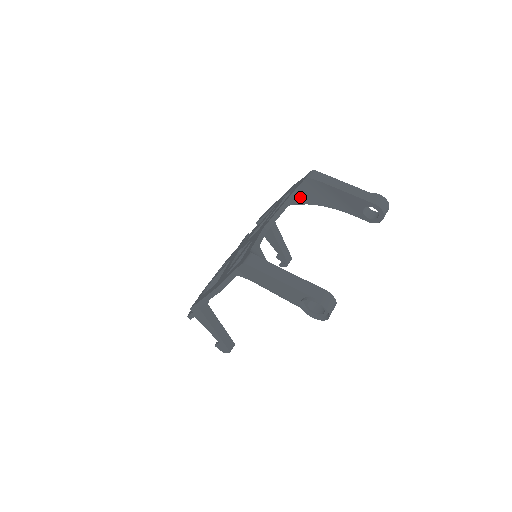
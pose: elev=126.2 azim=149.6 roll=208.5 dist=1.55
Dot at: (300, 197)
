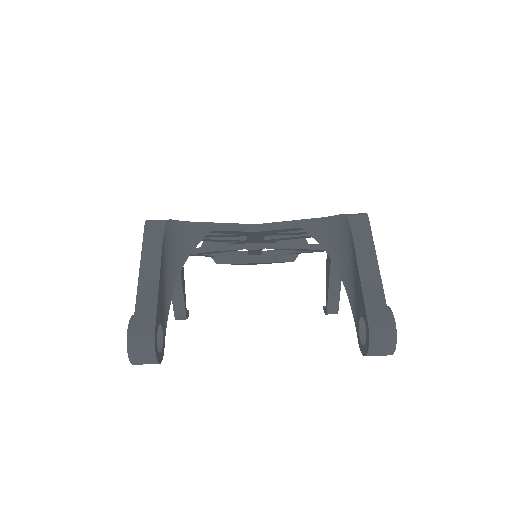
Dot at: (323, 231)
